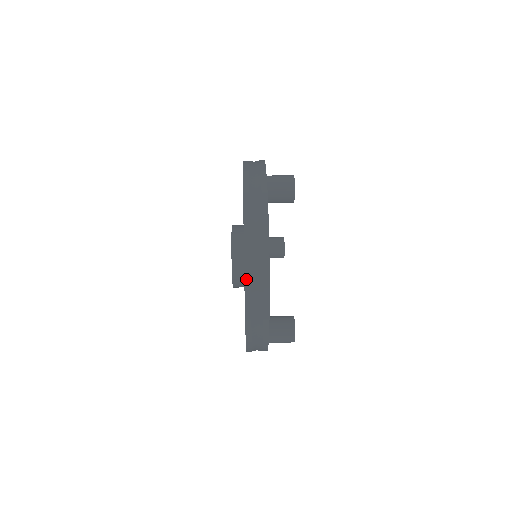
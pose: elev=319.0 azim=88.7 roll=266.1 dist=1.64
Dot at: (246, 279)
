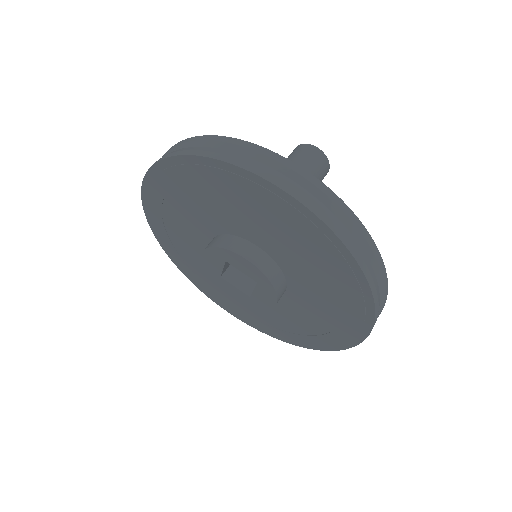
Dot at: (376, 314)
